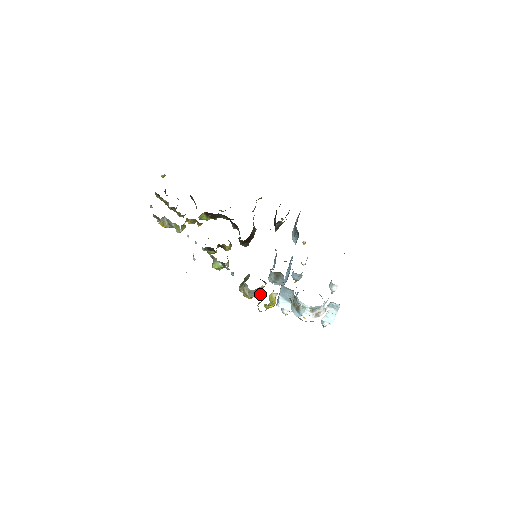
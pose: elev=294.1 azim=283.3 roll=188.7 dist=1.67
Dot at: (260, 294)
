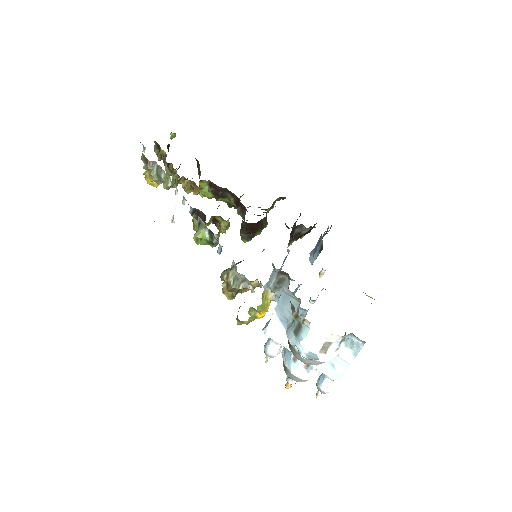
Dot at: (251, 284)
